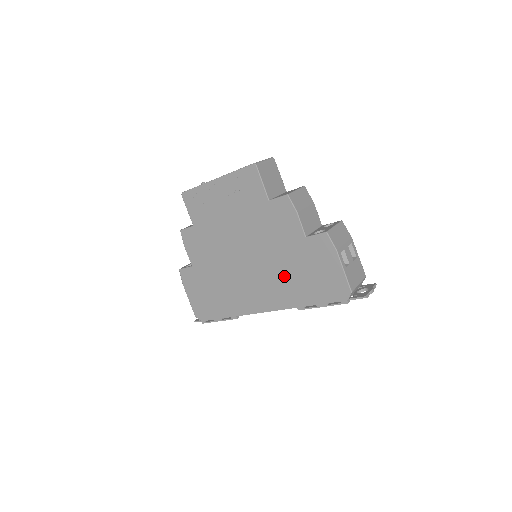
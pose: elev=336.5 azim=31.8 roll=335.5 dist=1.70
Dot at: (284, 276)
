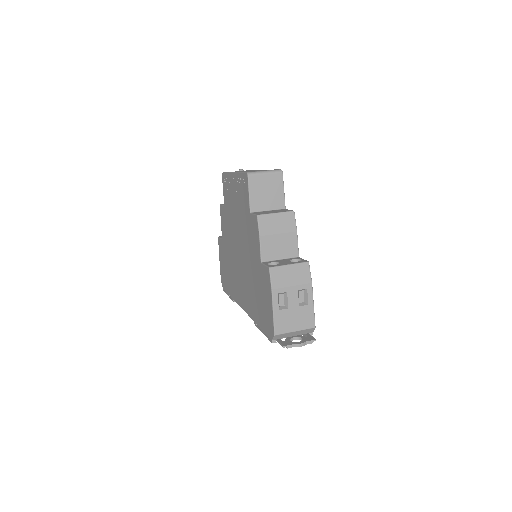
Dot at: (251, 287)
